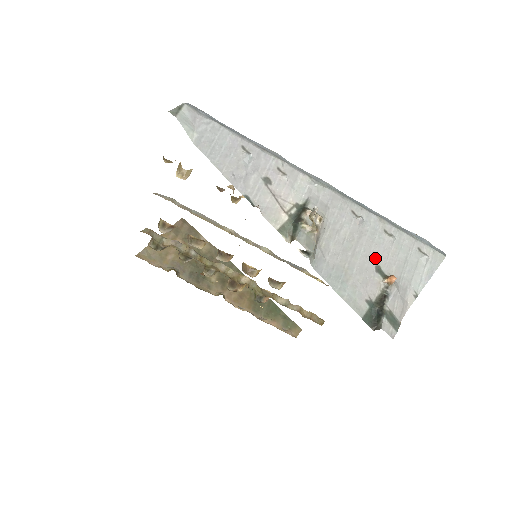
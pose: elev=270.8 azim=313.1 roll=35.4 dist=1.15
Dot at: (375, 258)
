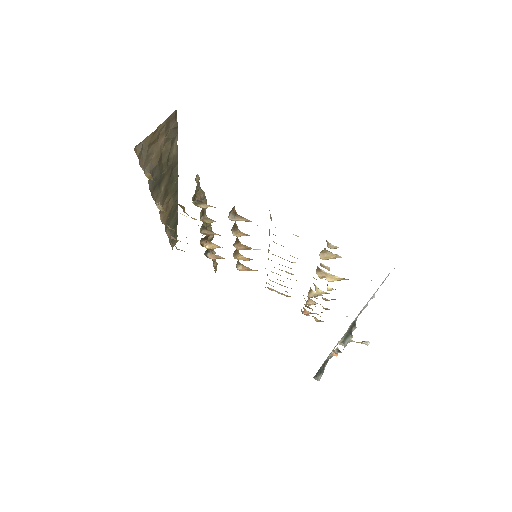
Dot at: occluded
